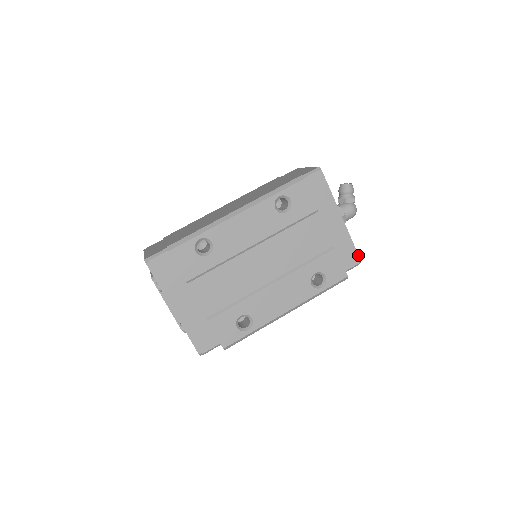
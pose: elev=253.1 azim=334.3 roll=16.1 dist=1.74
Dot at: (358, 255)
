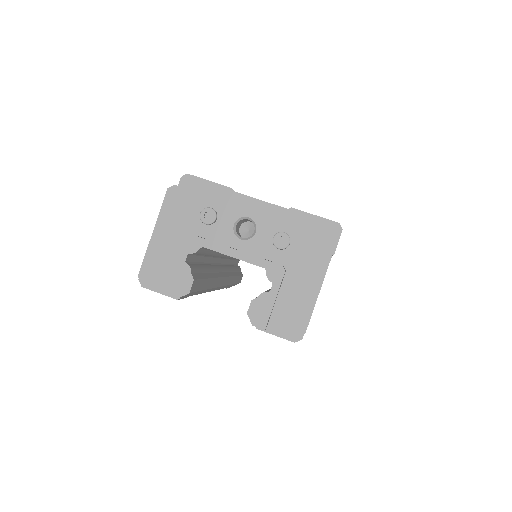
Dot at: occluded
